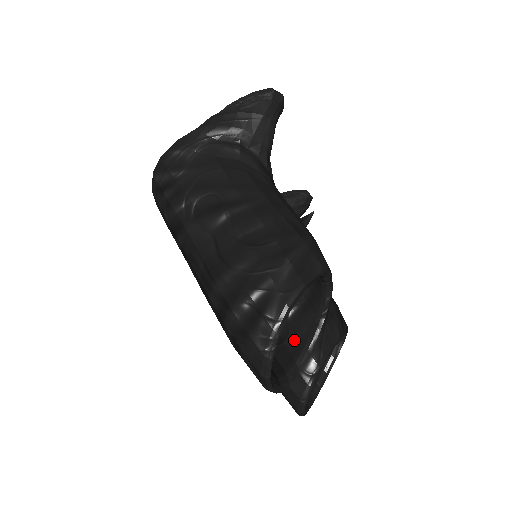
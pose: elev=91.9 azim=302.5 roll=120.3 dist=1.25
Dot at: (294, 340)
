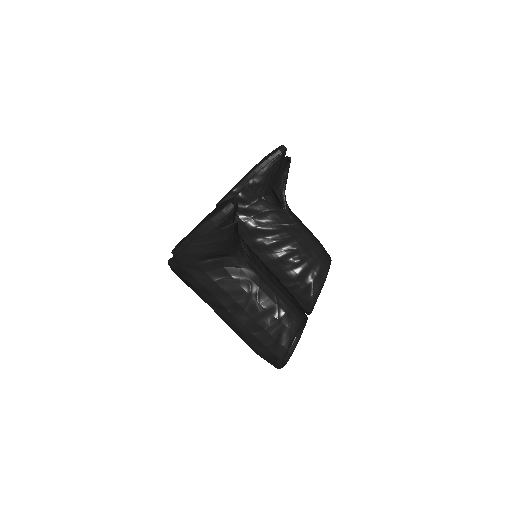
Dot at: occluded
